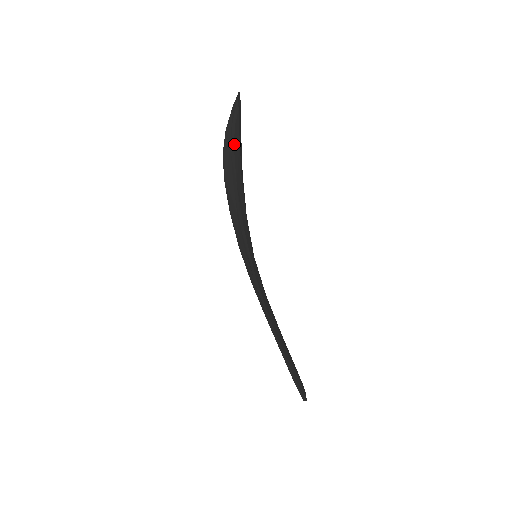
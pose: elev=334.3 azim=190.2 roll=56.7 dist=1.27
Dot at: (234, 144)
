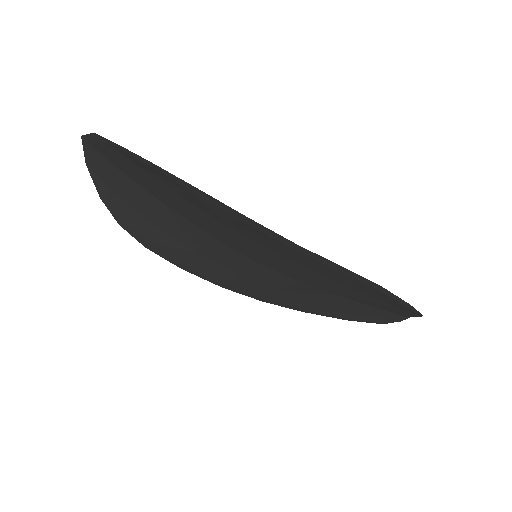
Dot at: (143, 159)
